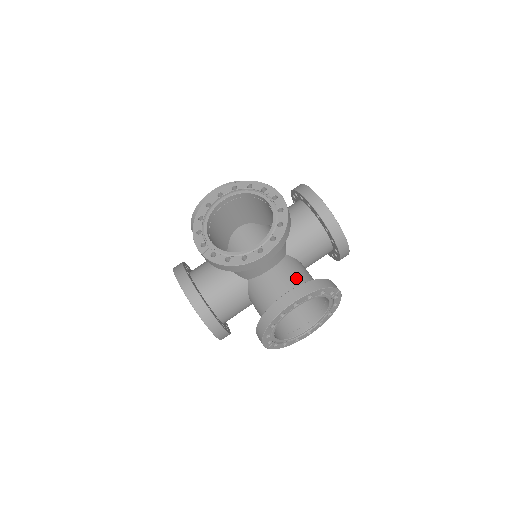
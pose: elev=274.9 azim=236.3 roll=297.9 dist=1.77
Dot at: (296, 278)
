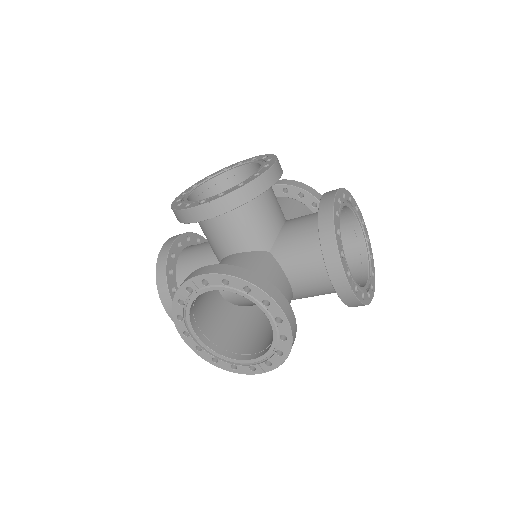
Dot at: occluded
